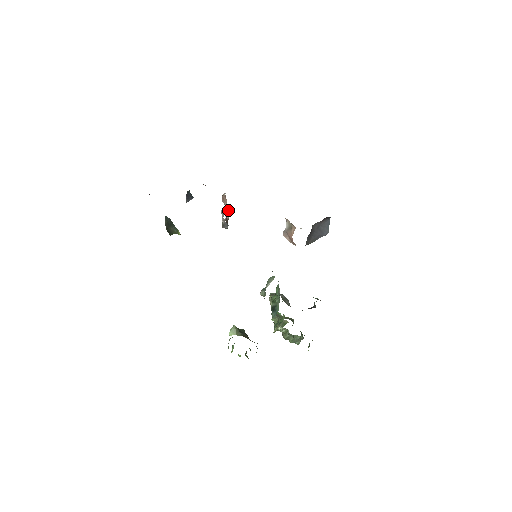
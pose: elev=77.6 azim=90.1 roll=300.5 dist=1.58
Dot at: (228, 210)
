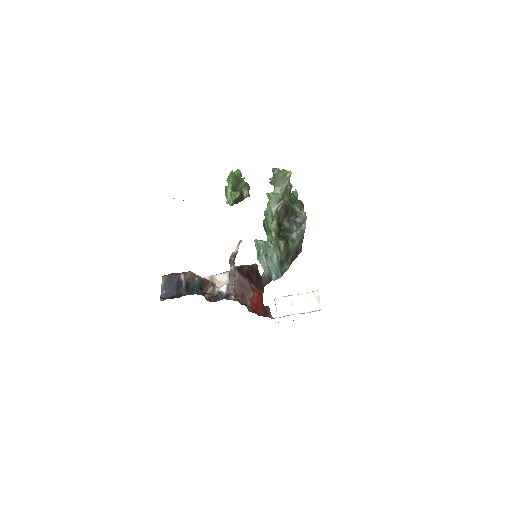
Dot at: occluded
